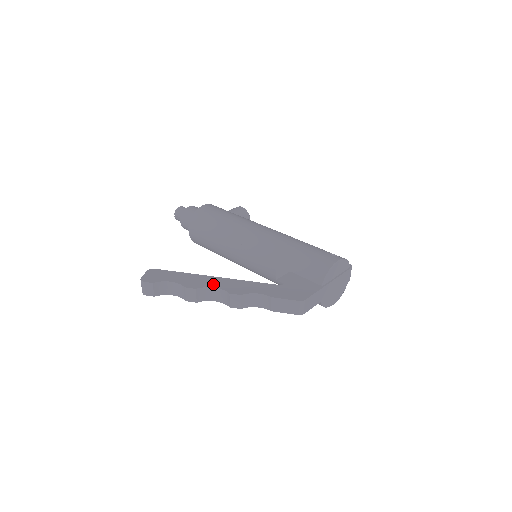
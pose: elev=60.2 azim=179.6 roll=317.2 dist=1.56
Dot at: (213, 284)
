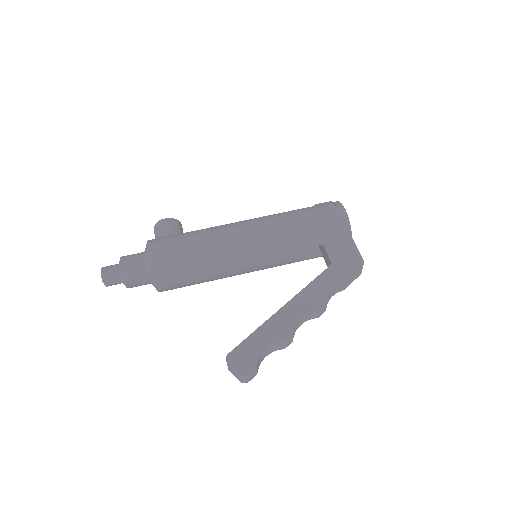
Dot at: (295, 315)
